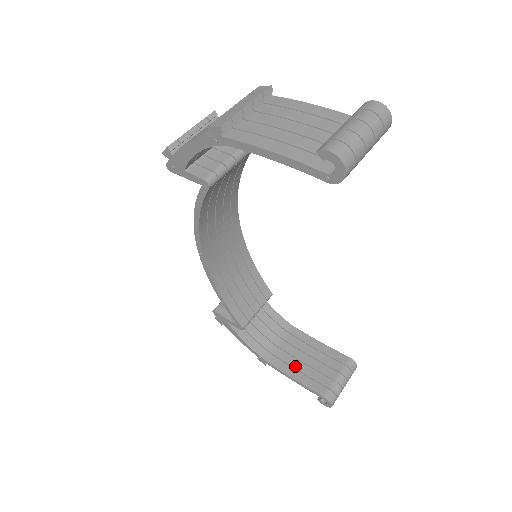
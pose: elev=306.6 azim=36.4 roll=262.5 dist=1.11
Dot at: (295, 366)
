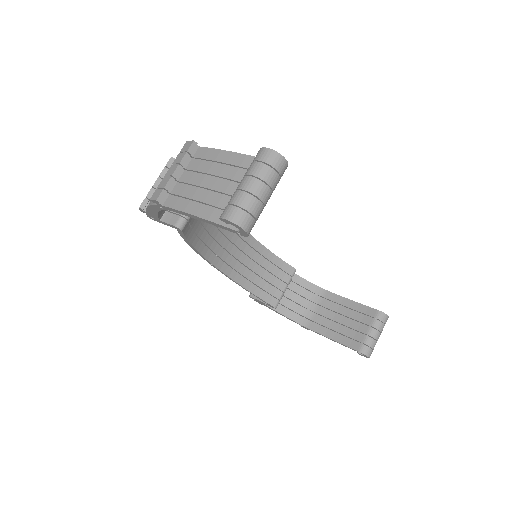
Dot at: (331, 327)
